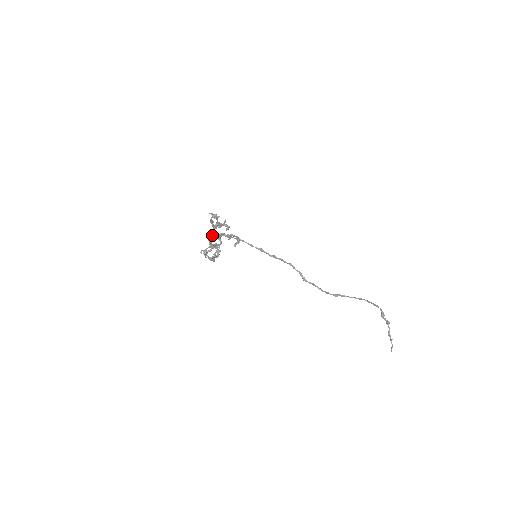
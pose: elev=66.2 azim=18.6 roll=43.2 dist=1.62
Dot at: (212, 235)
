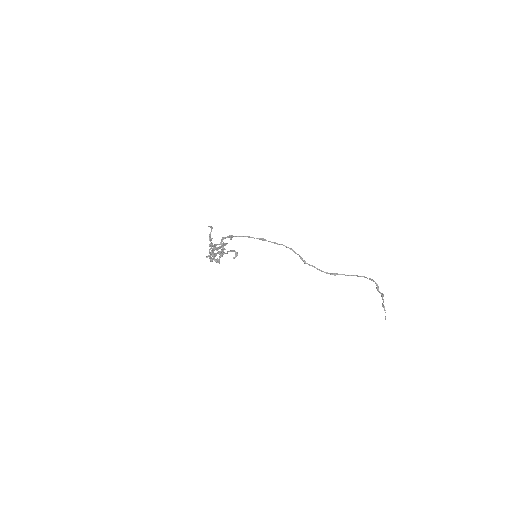
Dot at: (212, 255)
